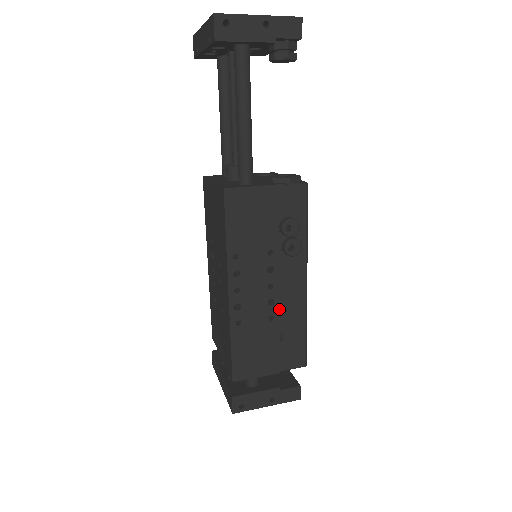
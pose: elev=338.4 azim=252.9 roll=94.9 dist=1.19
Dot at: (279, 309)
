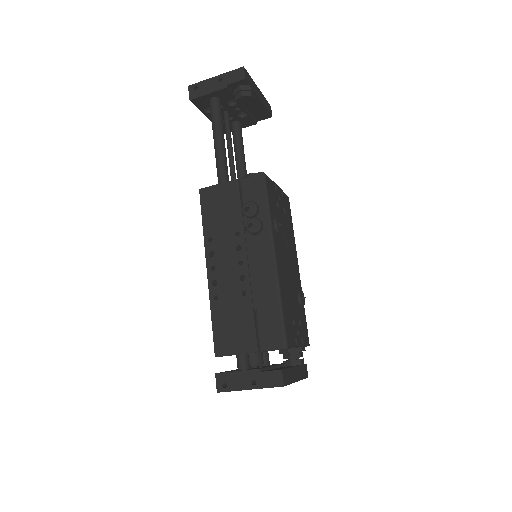
Dot at: (252, 285)
